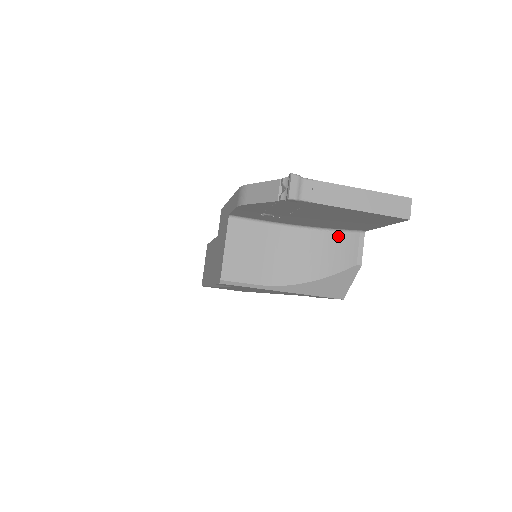
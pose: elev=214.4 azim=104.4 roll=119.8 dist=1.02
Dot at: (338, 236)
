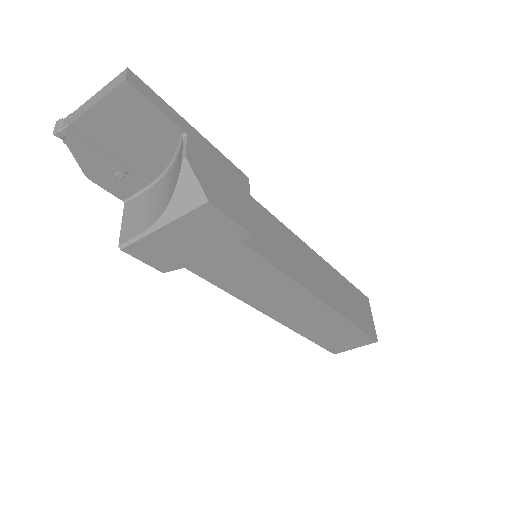
Dot at: (178, 155)
